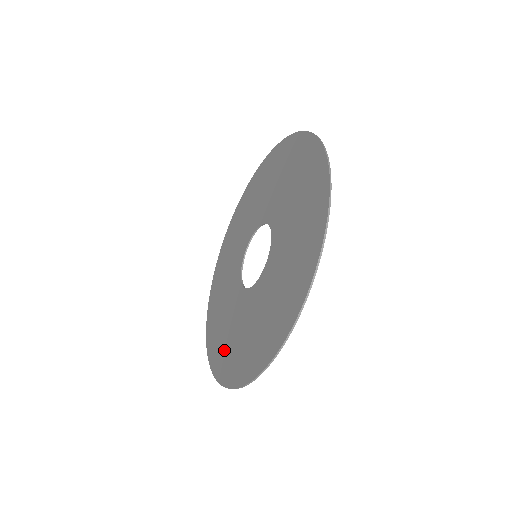
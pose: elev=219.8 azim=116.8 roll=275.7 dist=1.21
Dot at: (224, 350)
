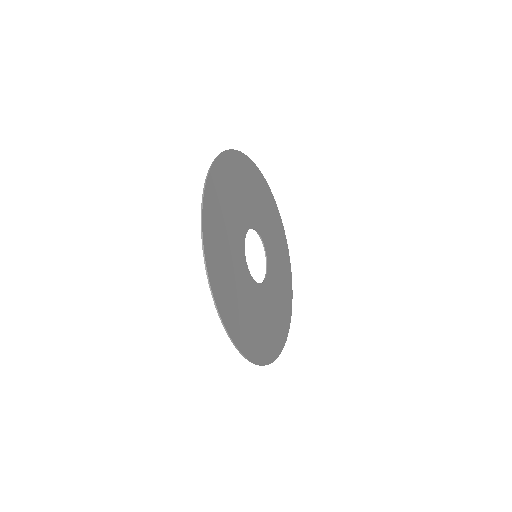
Dot at: (284, 281)
